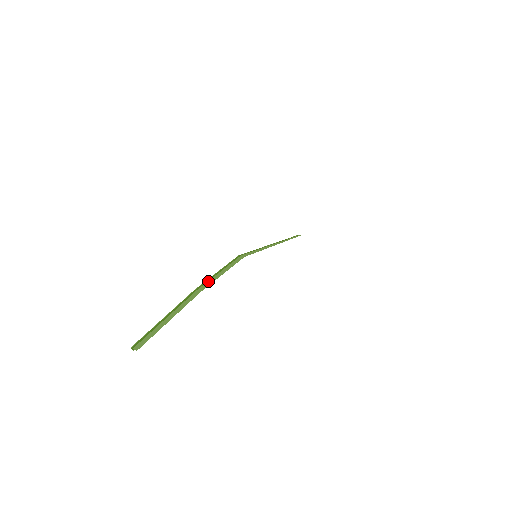
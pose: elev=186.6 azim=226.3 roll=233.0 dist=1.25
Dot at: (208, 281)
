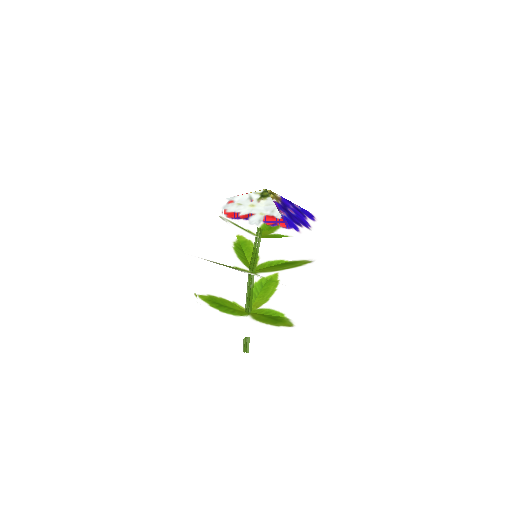
Dot at: (249, 306)
